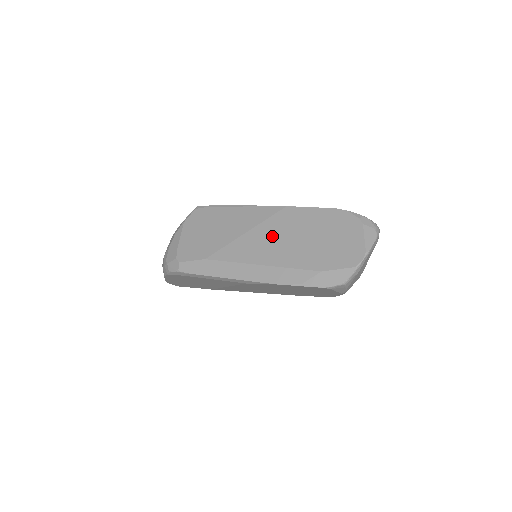
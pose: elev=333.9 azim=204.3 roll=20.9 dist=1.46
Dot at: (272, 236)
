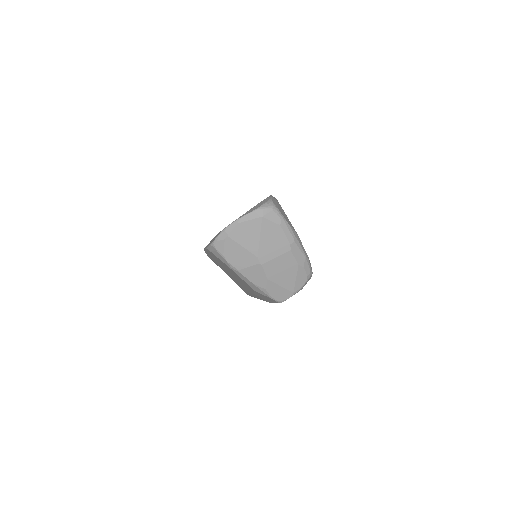
Dot at: occluded
